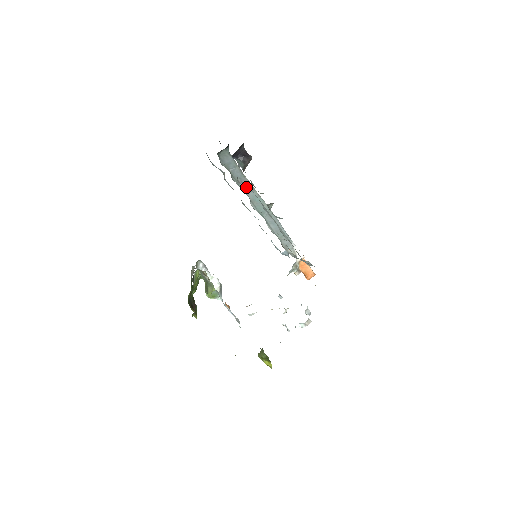
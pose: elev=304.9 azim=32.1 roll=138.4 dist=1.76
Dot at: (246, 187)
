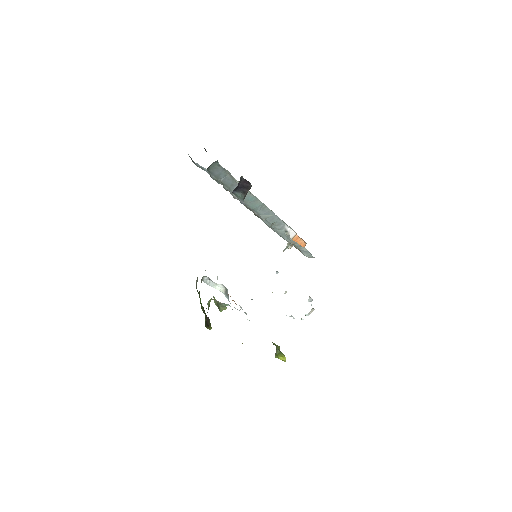
Dot at: occluded
